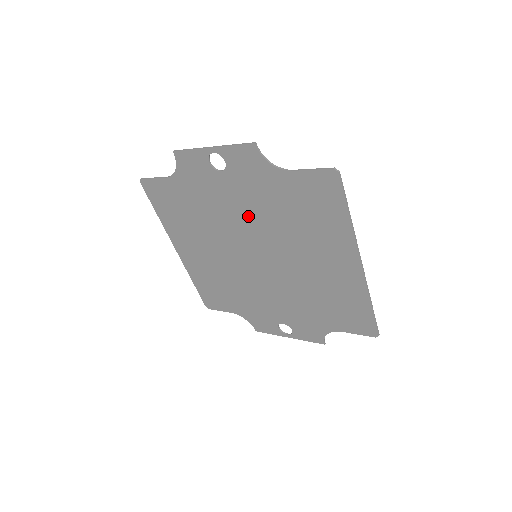
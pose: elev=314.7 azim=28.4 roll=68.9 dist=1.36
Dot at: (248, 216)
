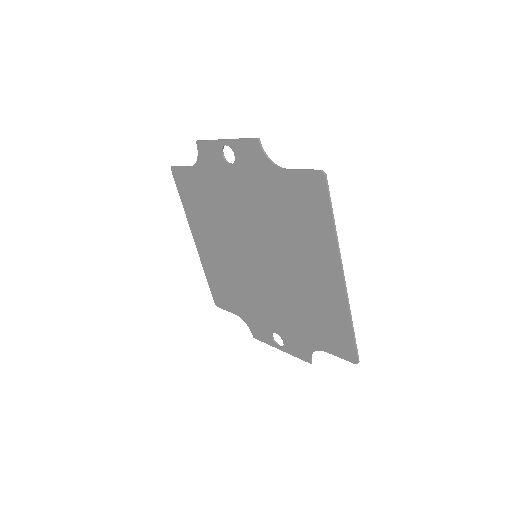
Dot at: (251, 213)
